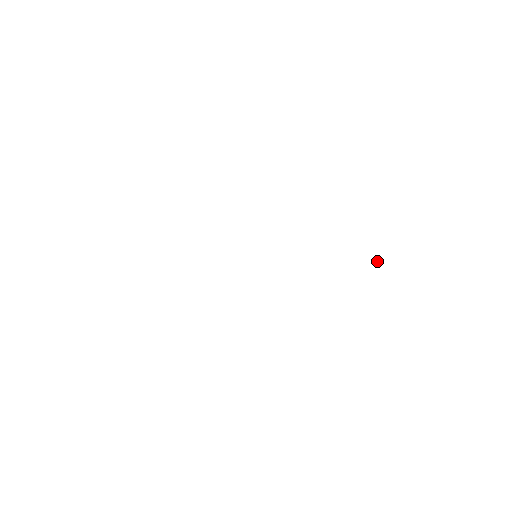
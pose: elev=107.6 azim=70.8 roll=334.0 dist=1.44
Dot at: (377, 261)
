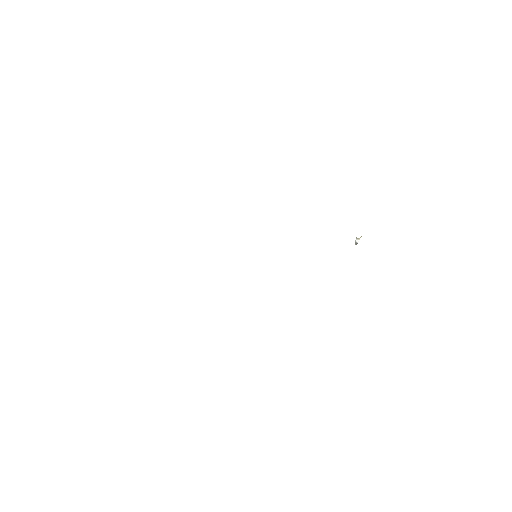
Dot at: (357, 242)
